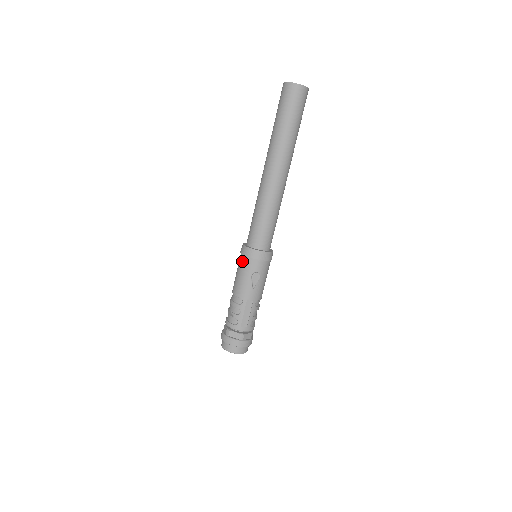
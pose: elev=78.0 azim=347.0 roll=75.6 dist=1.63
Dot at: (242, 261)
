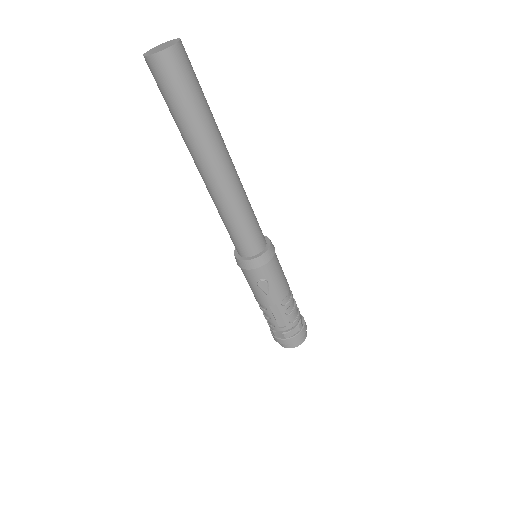
Dot at: occluded
